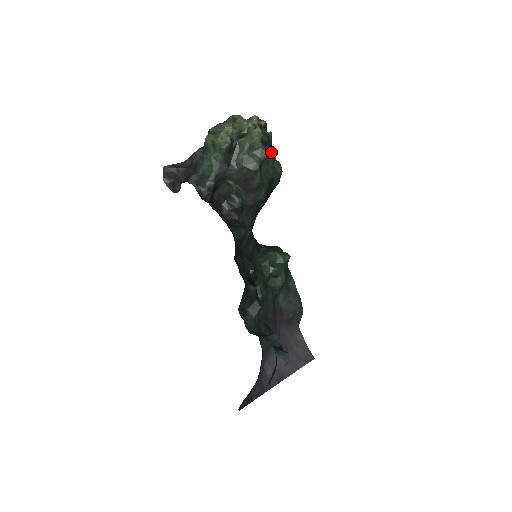
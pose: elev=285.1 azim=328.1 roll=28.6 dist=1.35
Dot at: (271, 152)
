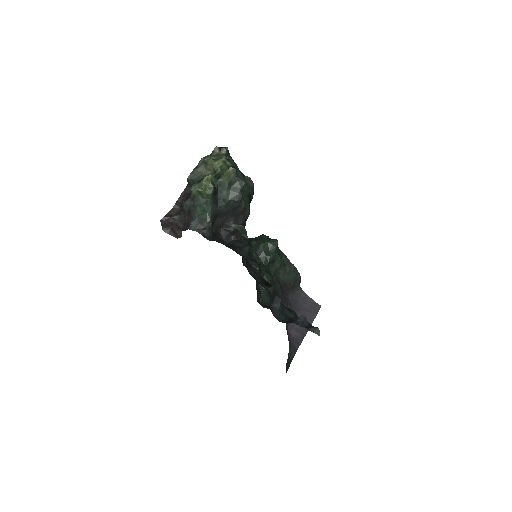
Dot at: (240, 173)
